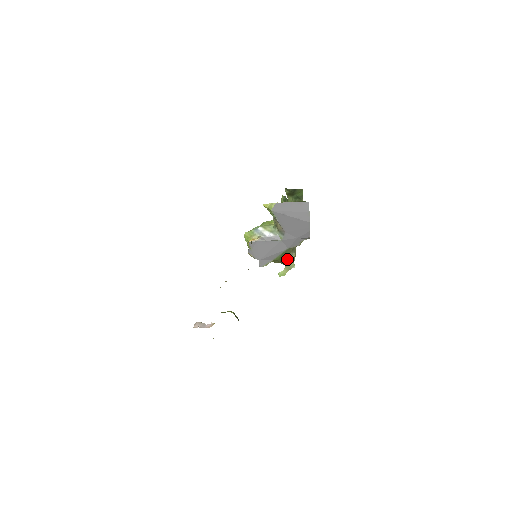
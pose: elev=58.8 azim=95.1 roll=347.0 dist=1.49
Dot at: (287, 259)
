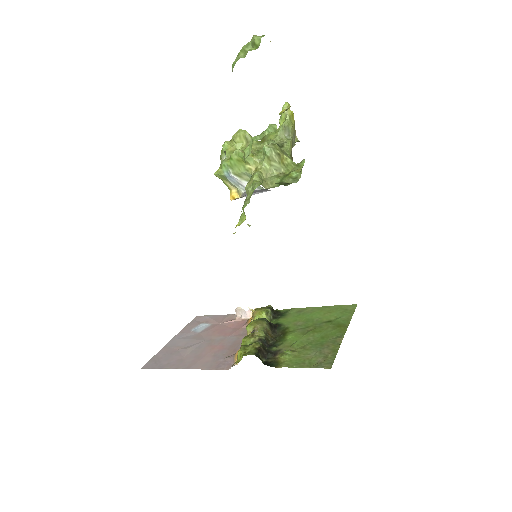
Dot at: occluded
